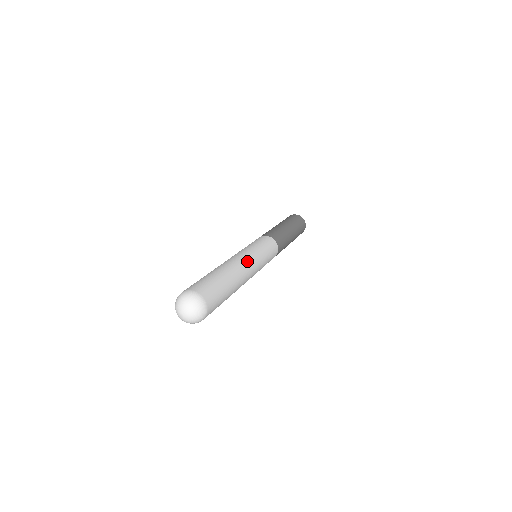
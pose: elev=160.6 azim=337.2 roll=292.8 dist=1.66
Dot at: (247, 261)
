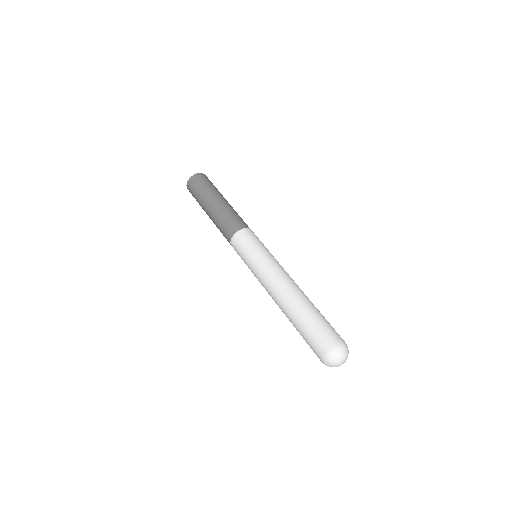
Dot at: occluded
